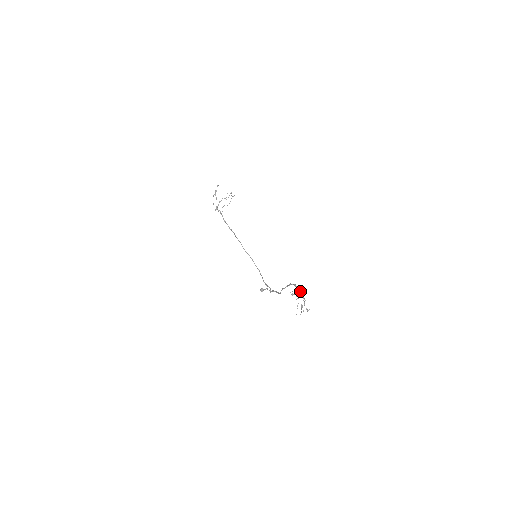
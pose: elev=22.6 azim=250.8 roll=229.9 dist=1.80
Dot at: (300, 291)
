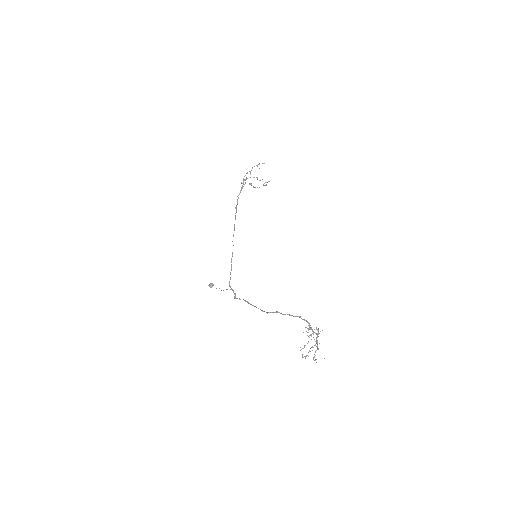
Dot at: (317, 334)
